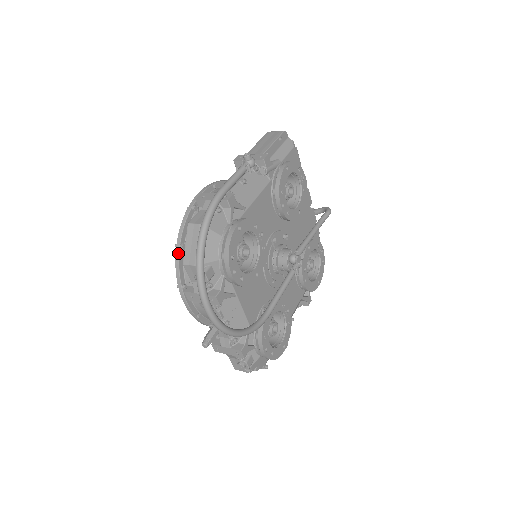
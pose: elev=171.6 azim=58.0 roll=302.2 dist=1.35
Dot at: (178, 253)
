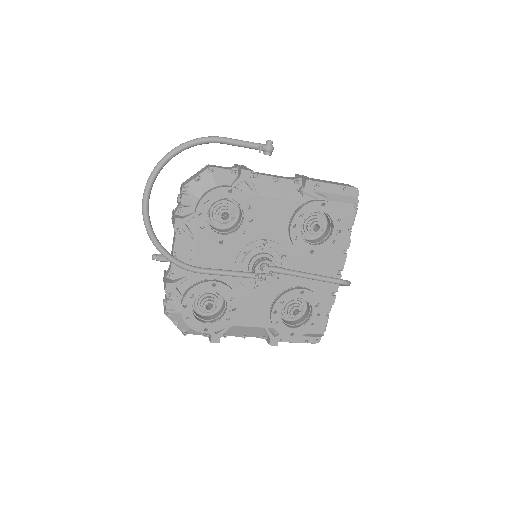
Dot at: occluded
